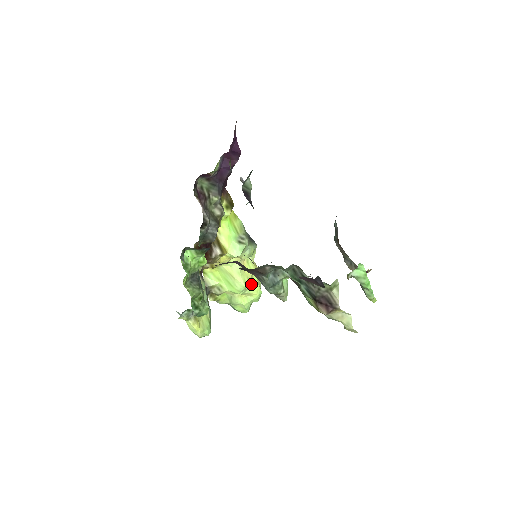
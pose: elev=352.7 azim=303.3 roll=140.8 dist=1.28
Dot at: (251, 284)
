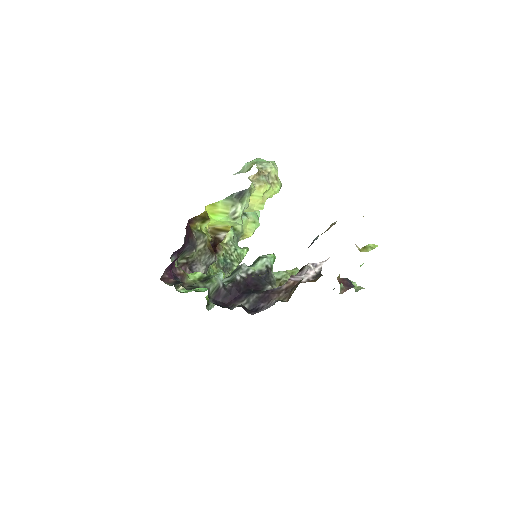
Dot at: (266, 198)
